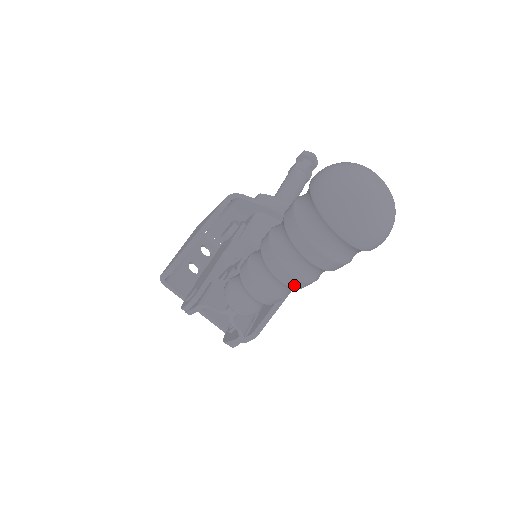
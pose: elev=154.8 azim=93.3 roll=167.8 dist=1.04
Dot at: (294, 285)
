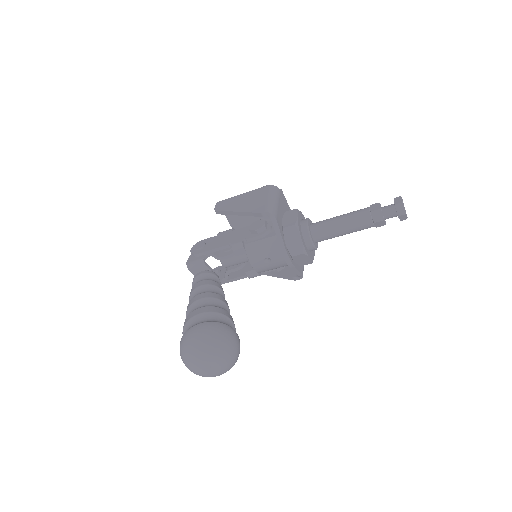
Dot at: occluded
